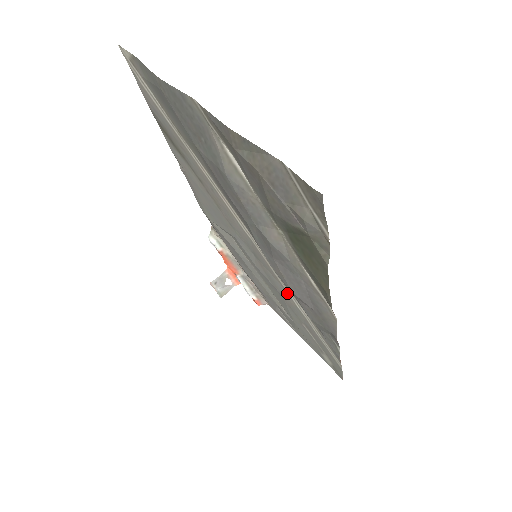
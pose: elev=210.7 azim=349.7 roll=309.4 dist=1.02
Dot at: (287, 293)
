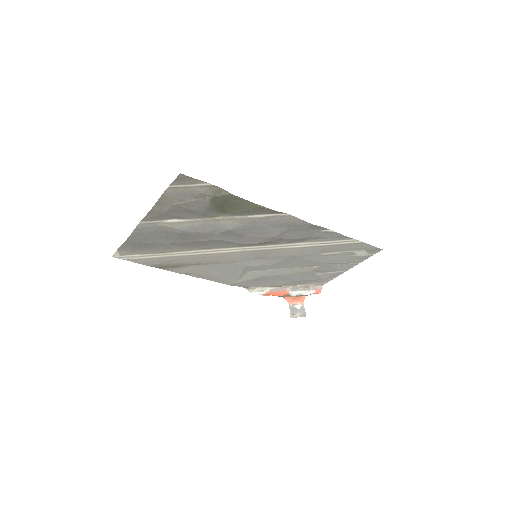
Dot at: (287, 249)
